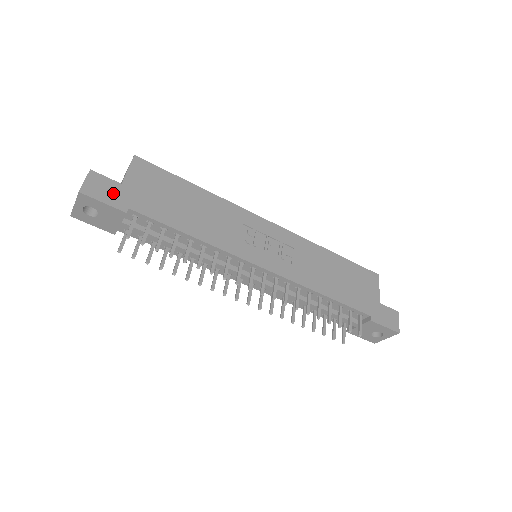
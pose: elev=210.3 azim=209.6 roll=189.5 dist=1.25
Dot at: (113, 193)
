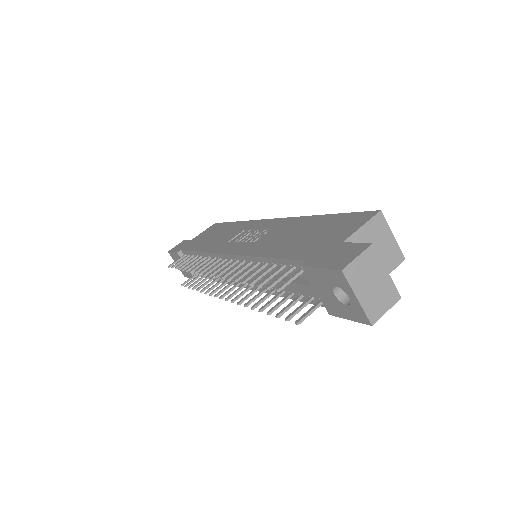
Dot at: (182, 246)
